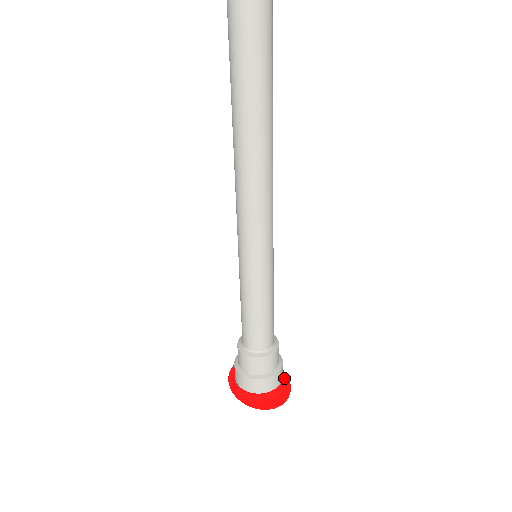
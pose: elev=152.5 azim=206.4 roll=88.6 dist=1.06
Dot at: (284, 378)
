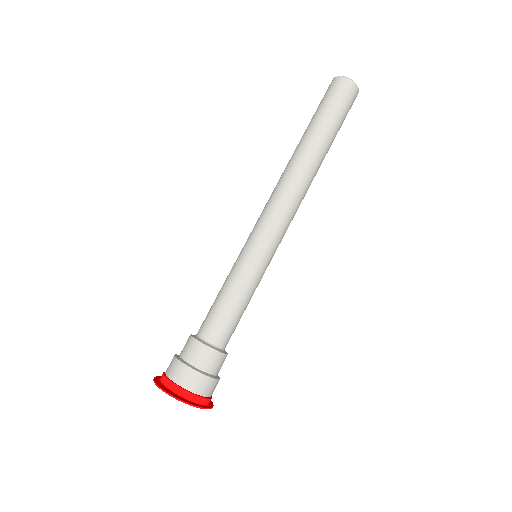
Dot at: (202, 398)
